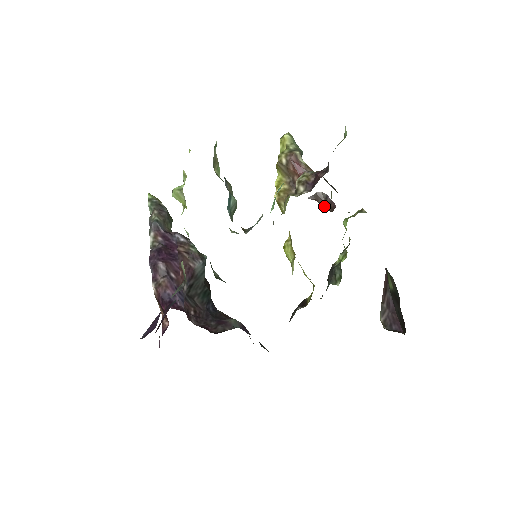
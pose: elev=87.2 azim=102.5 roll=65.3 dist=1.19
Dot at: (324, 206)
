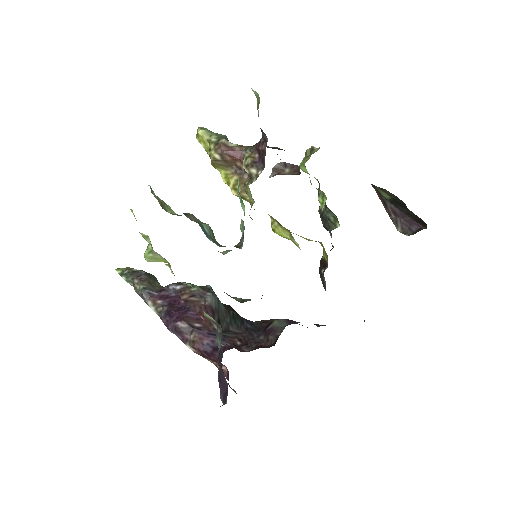
Dot at: (289, 174)
